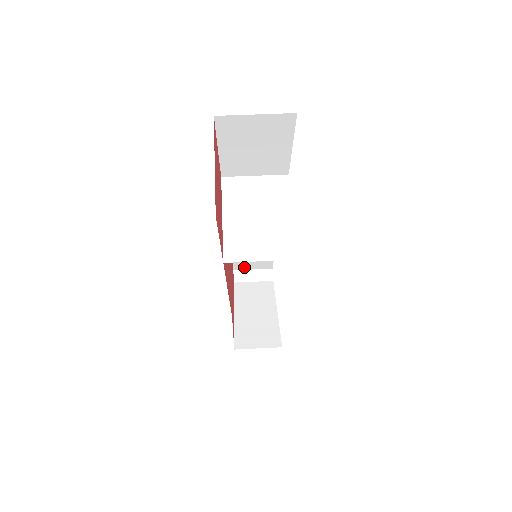
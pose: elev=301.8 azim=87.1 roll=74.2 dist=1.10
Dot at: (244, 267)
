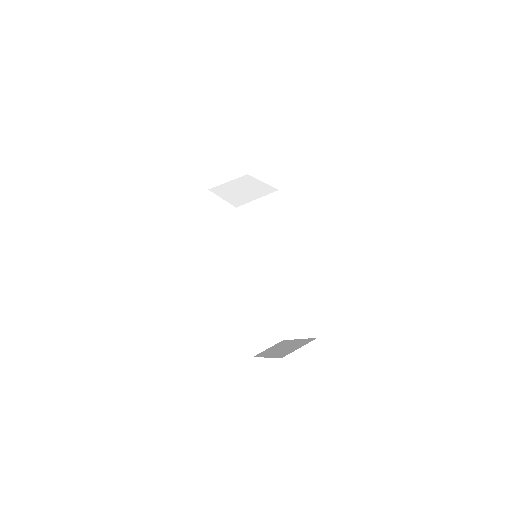
Dot at: (254, 339)
